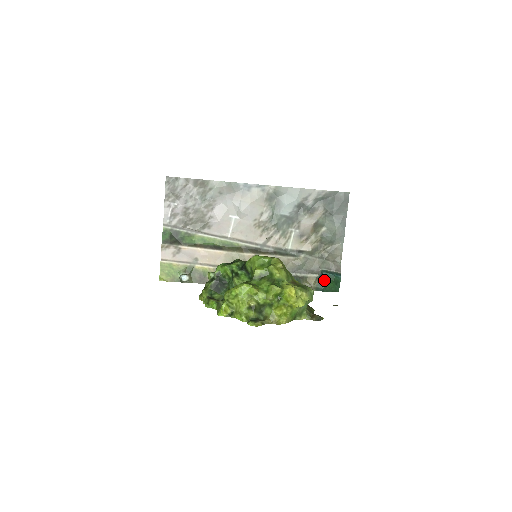
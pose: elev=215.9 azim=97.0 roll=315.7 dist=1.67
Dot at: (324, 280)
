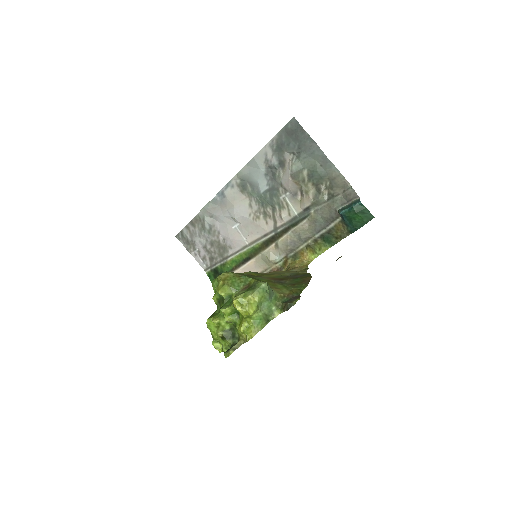
Dot at: (347, 219)
